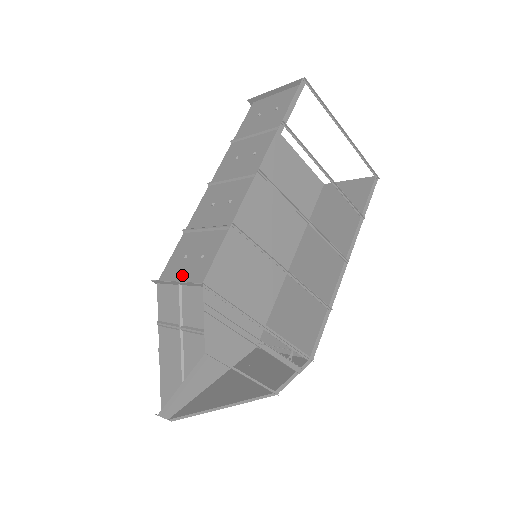
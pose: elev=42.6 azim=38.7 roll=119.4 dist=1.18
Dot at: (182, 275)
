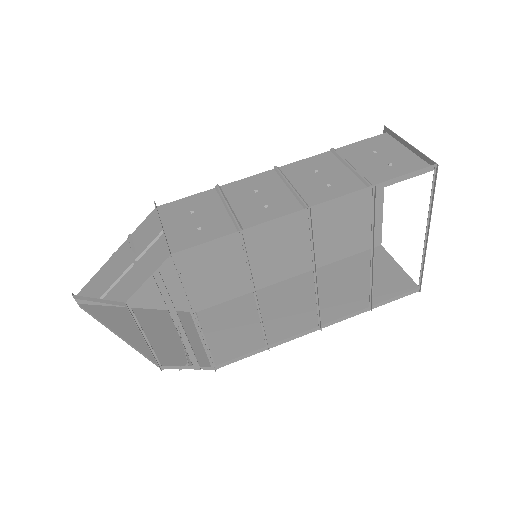
Dot at: (173, 225)
